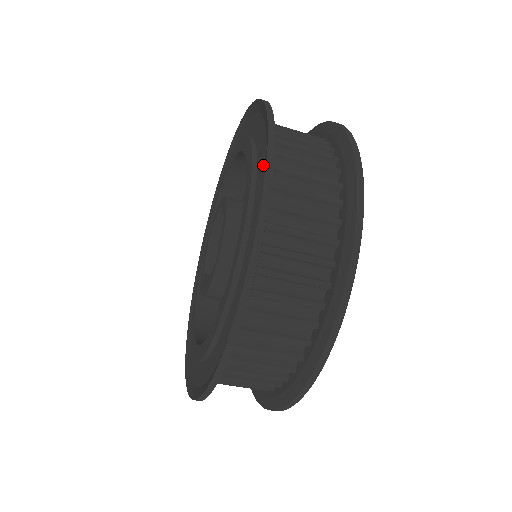
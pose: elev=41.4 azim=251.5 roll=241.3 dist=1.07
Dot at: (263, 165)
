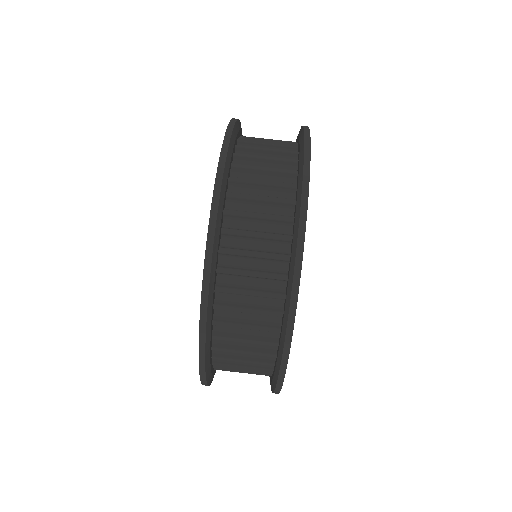
Dot at: occluded
